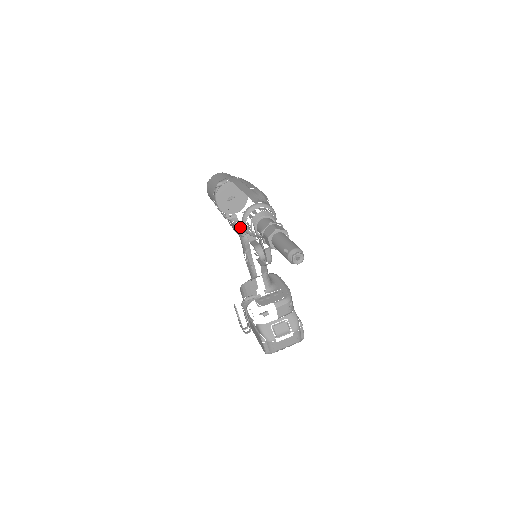
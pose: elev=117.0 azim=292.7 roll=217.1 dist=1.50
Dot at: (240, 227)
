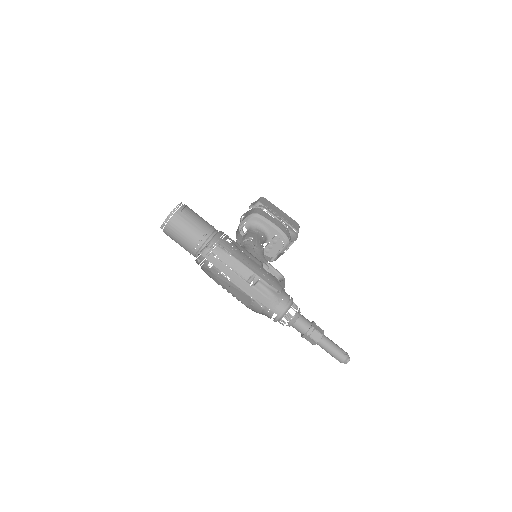
Dot at: occluded
